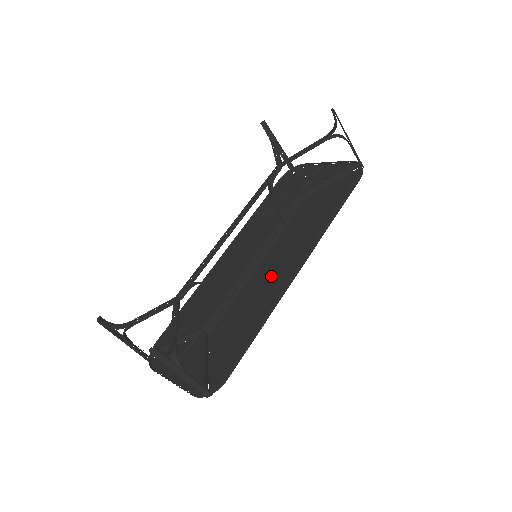
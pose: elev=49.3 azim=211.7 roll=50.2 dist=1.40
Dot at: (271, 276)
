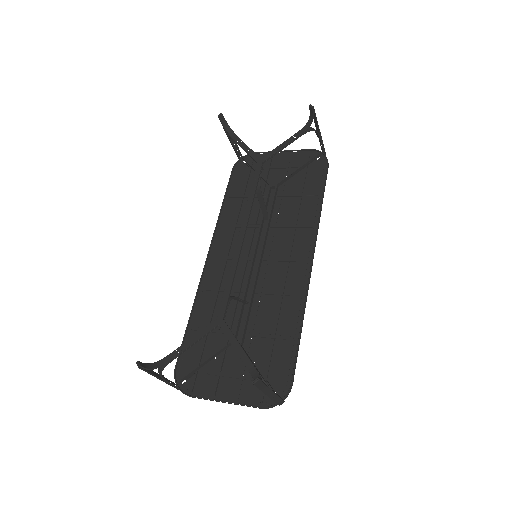
Dot at: (283, 274)
